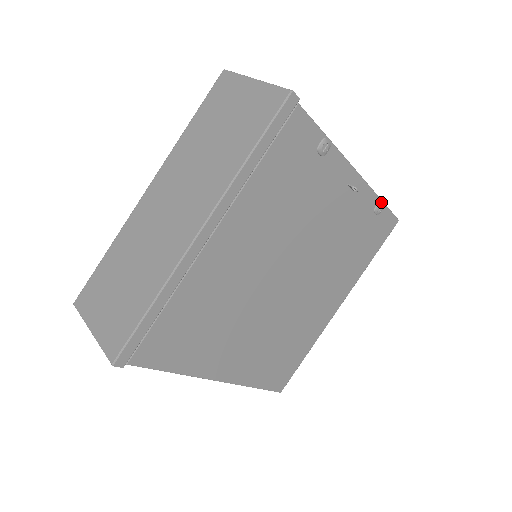
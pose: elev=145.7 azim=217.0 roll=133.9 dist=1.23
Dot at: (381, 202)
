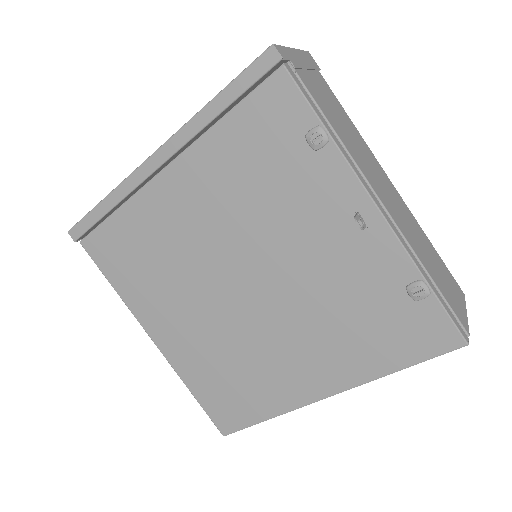
Dot at: (423, 282)
